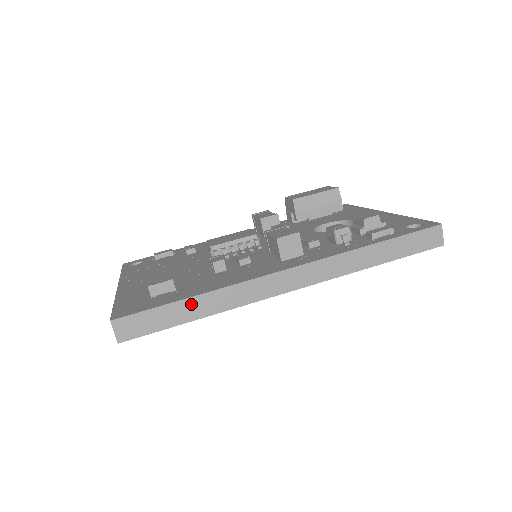
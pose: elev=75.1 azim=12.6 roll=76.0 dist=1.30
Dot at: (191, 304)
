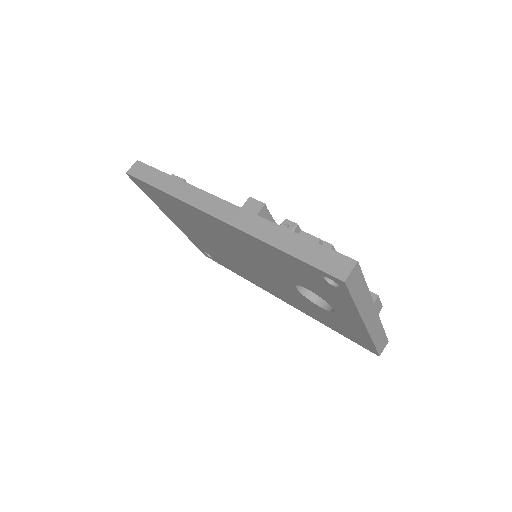
Dot at: (168, 180)
